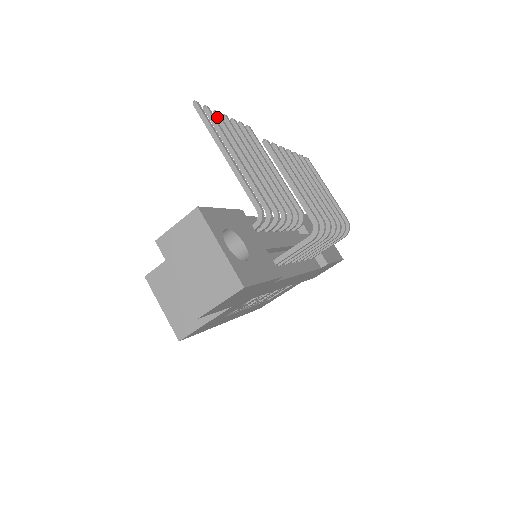
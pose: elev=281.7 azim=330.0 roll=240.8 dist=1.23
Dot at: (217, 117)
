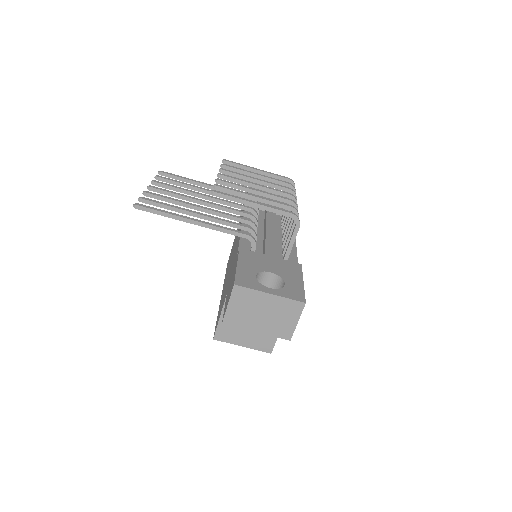
Dot at: (150, 196)
